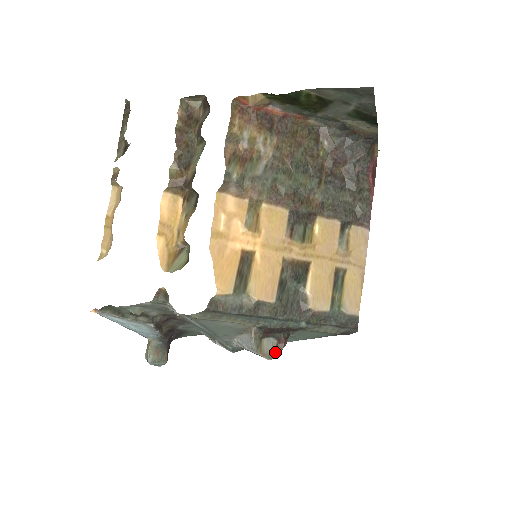
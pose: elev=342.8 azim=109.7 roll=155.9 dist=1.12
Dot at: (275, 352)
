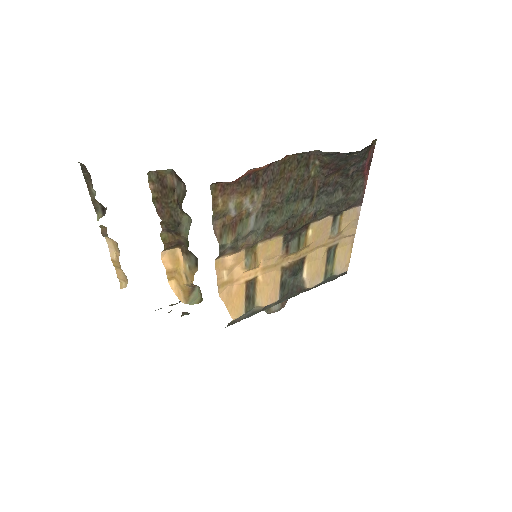
Dot at: (281, 307)
